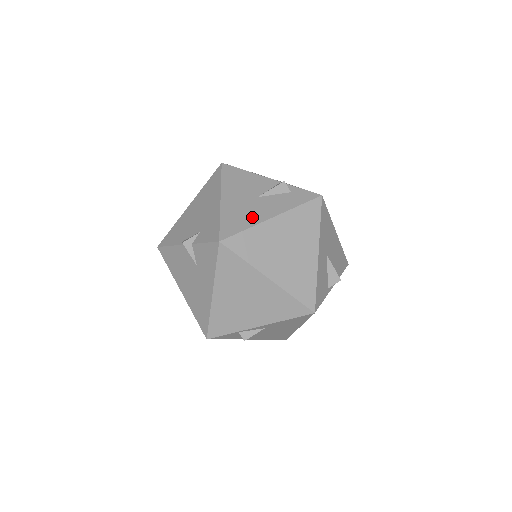
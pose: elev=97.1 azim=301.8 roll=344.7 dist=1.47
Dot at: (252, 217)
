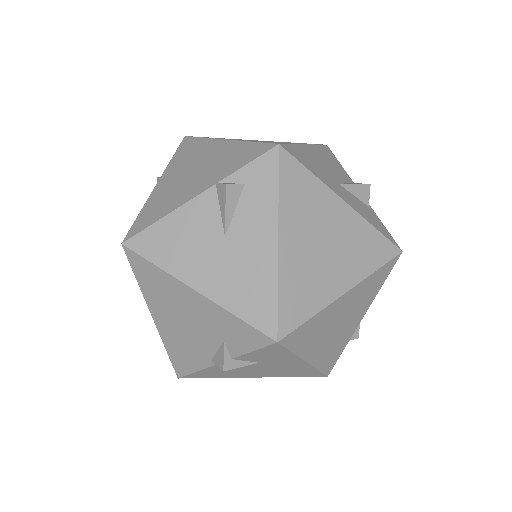
Dot at: (260, 270)
